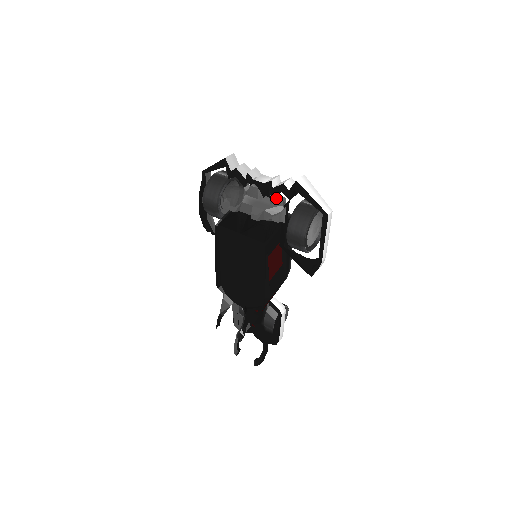
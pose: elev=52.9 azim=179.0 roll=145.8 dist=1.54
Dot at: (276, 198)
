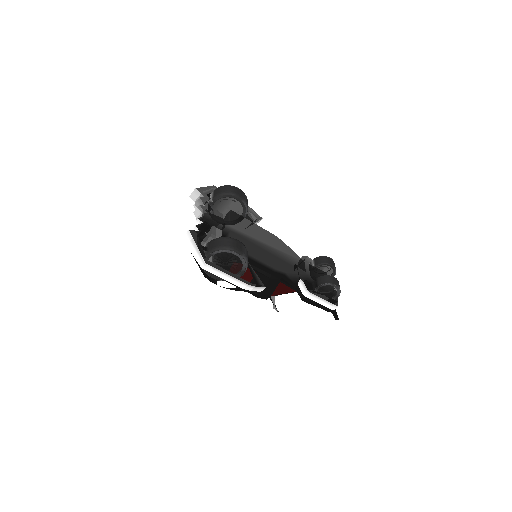
Dot at: (208, 234)
